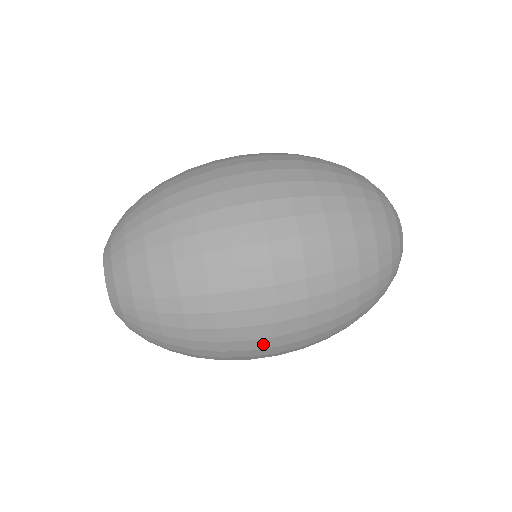
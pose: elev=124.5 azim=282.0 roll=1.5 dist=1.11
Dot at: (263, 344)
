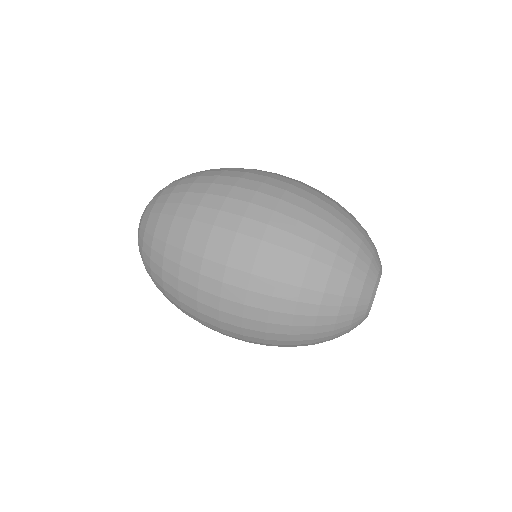
Dot at: (209, 286)
